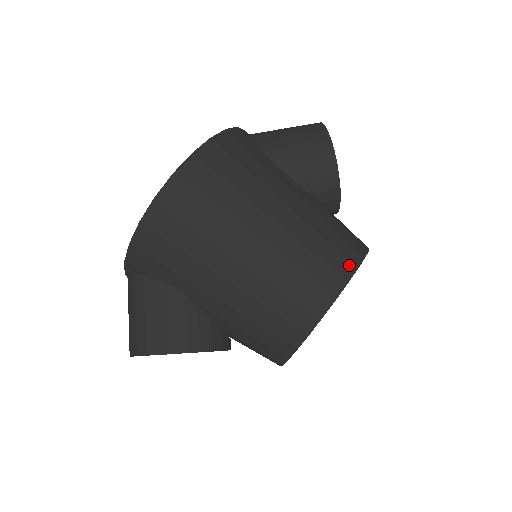
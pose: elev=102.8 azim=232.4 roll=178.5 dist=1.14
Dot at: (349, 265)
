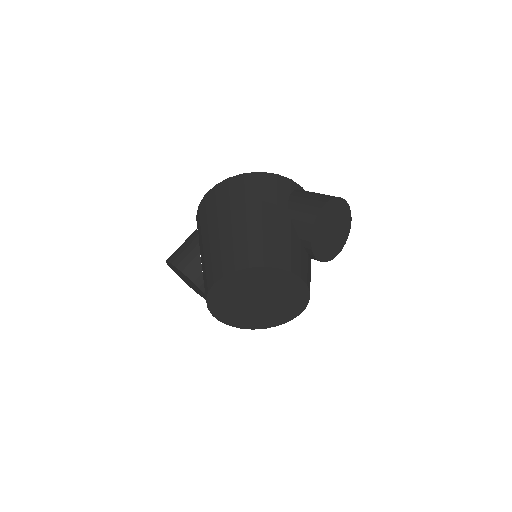
Dot at: (260, 261)
